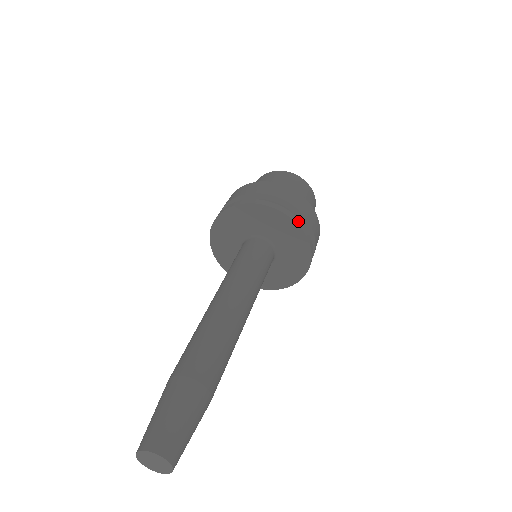
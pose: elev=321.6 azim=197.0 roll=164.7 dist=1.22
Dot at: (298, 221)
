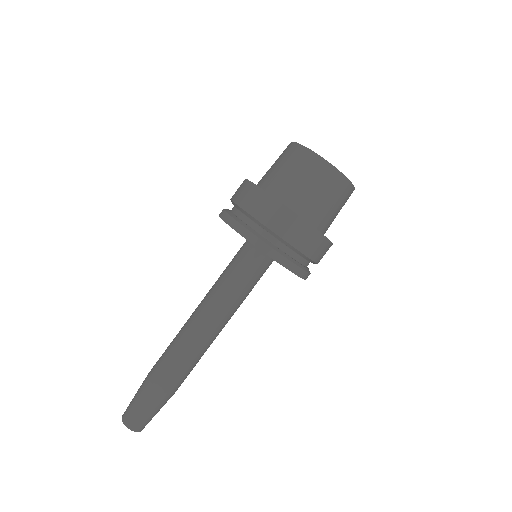
Dot at: occluded
